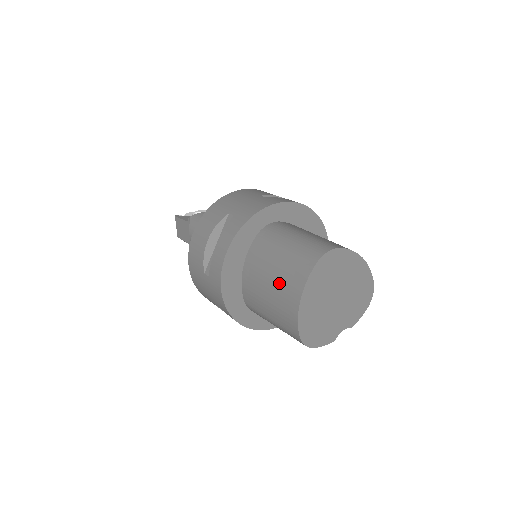
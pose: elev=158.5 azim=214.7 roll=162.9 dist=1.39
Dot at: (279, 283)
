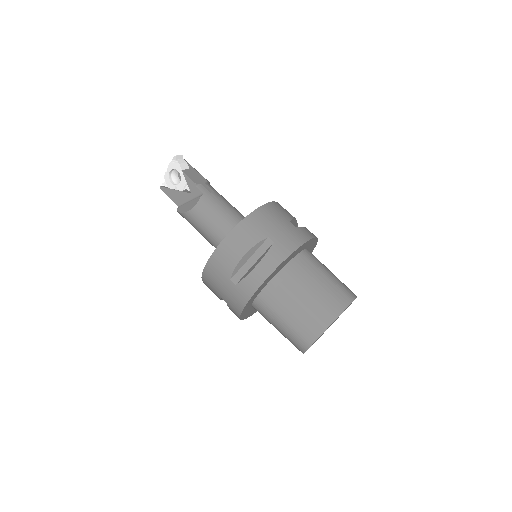
Dot at: occluded
